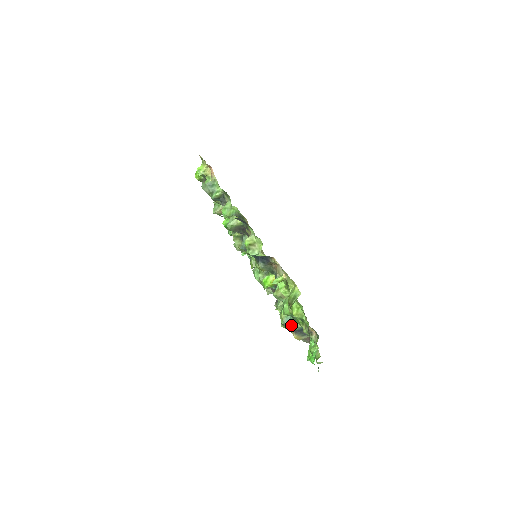
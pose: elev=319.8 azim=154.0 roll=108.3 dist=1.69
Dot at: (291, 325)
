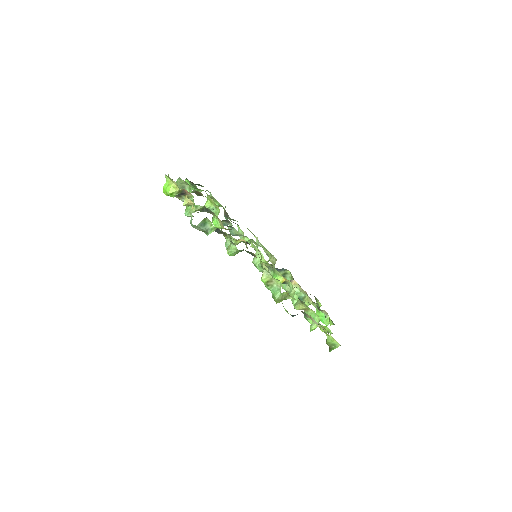
Dot at: occluded
